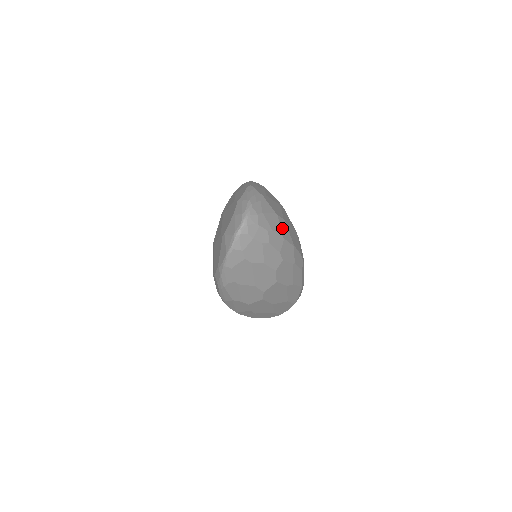
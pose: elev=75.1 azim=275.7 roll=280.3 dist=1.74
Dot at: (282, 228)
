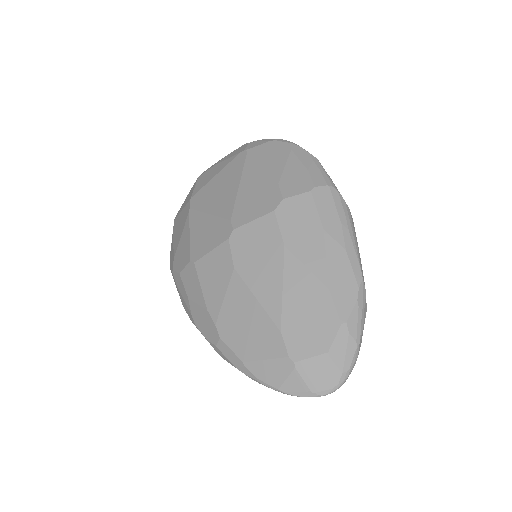
Dot at: occluded
